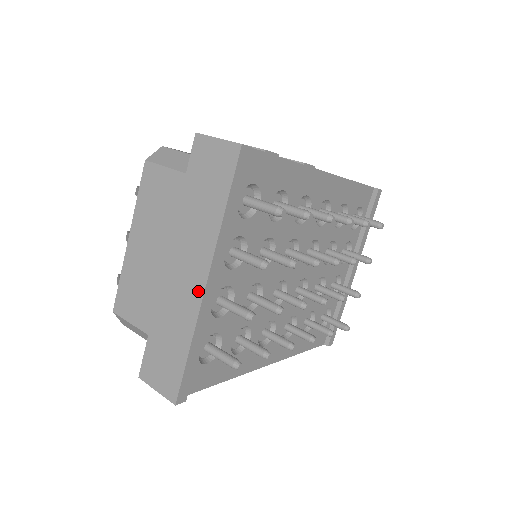
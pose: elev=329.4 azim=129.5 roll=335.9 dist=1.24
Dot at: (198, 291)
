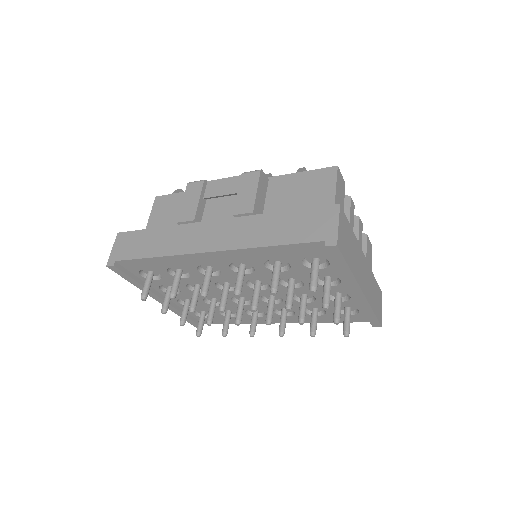
Dot at: occluded
